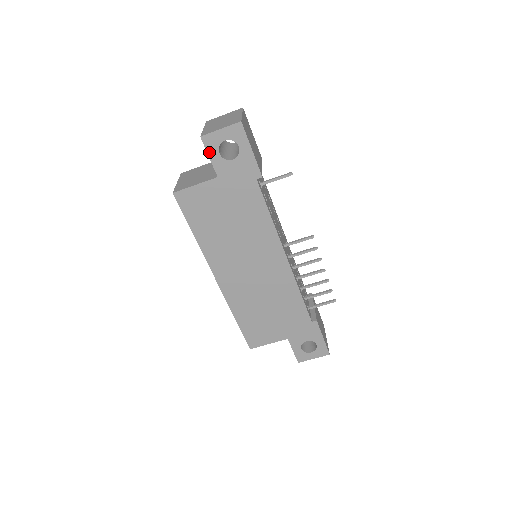
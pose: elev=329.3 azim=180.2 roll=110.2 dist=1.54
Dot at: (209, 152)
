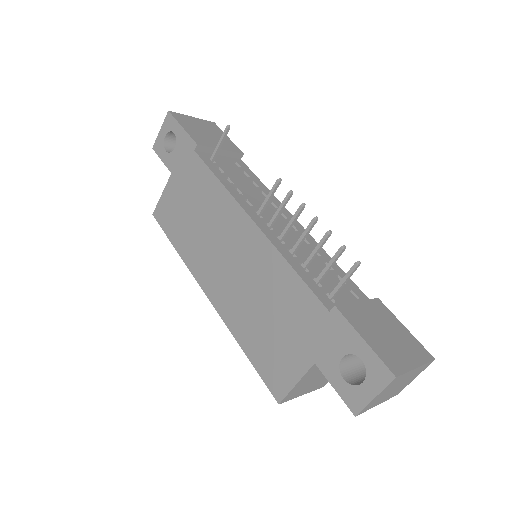
Dot at: (160, 156)
